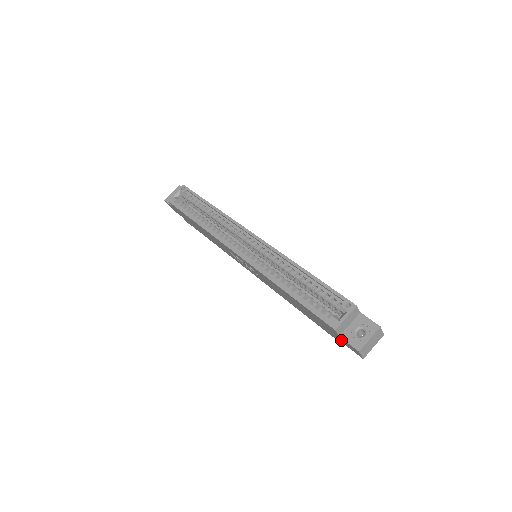
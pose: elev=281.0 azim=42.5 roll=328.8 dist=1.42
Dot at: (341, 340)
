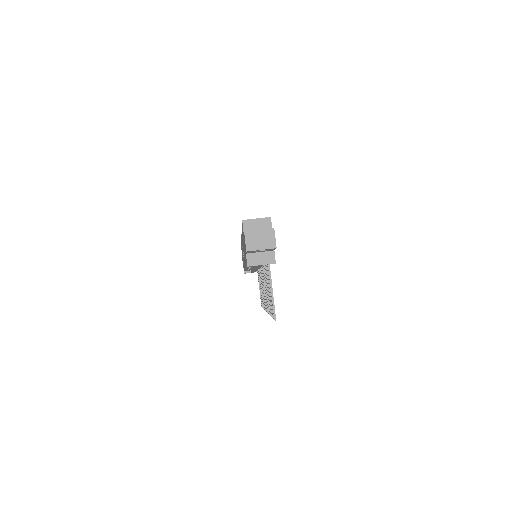
Dot at: occluded
